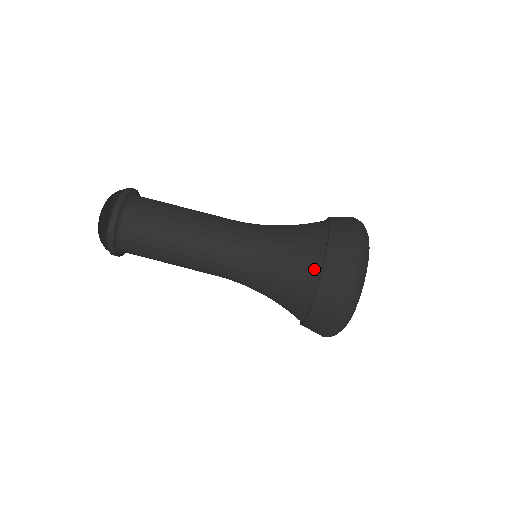
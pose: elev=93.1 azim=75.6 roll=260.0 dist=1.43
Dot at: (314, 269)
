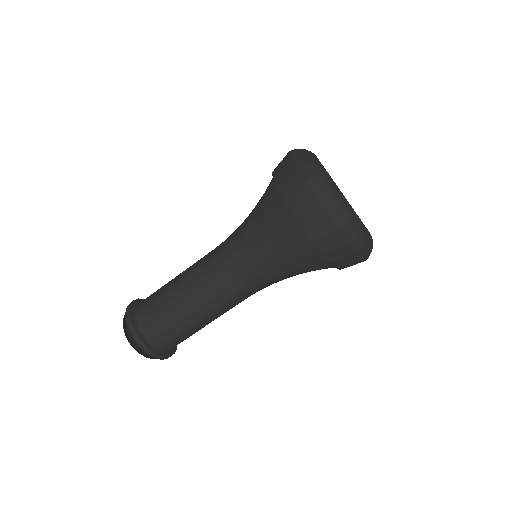
Dot at: (313, 252)
